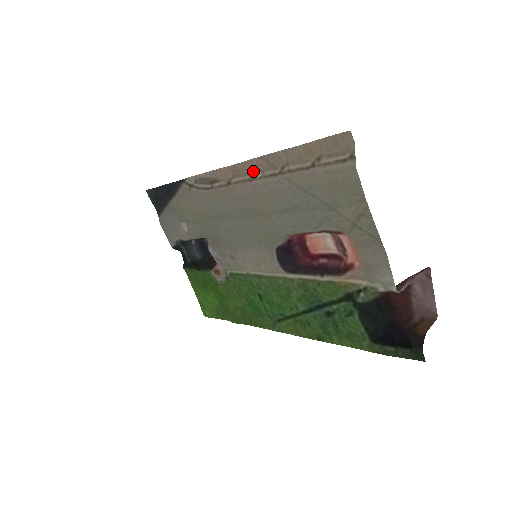
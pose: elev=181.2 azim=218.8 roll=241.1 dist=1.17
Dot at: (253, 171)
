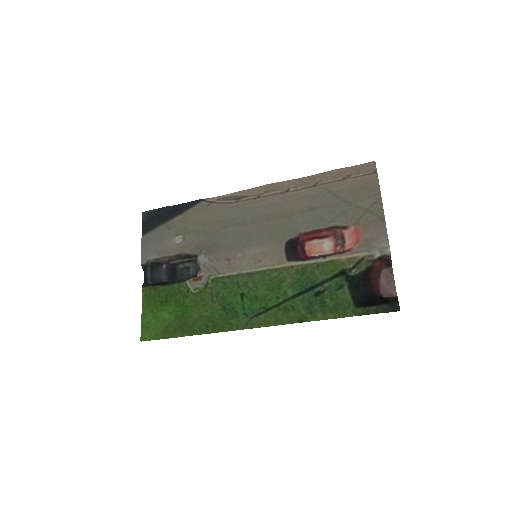
Dot at: (287, 187)
